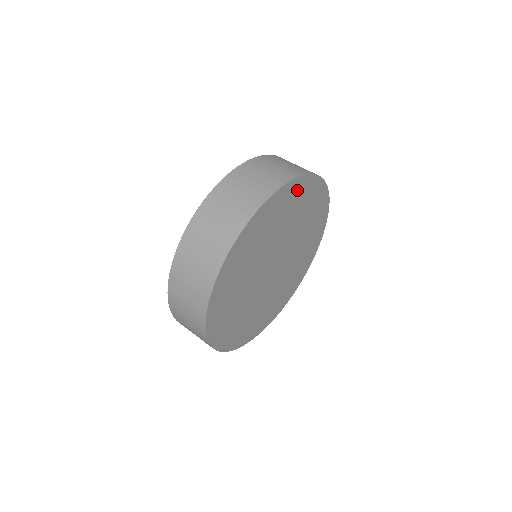
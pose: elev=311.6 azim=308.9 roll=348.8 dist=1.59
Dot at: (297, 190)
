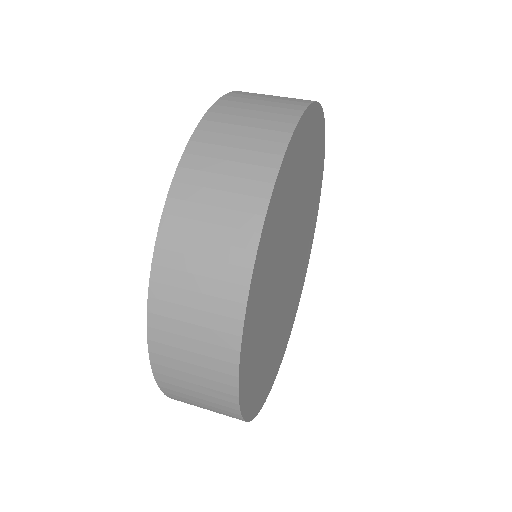
Dot at: (318, 136)
